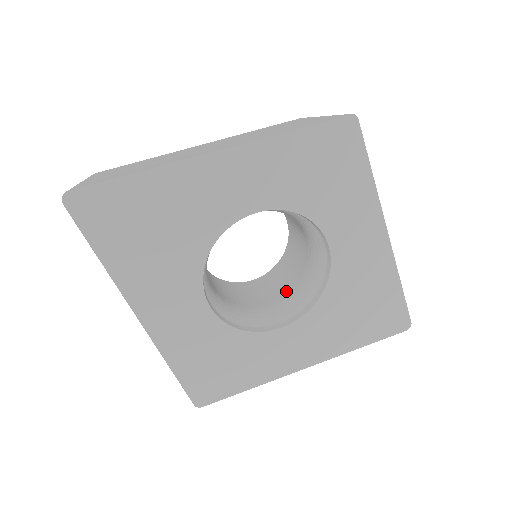
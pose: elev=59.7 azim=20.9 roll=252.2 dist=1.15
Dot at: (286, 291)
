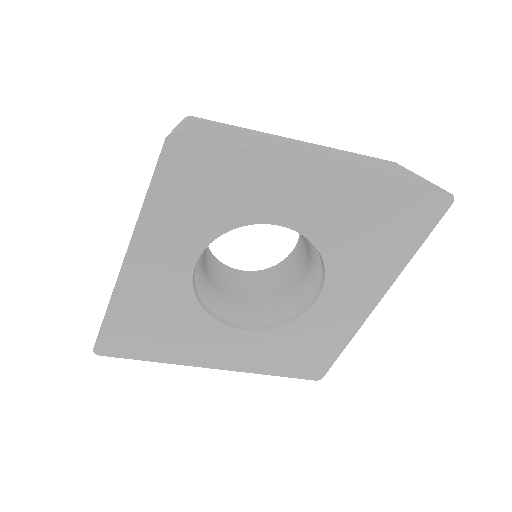
Dot at: (308, 256)
